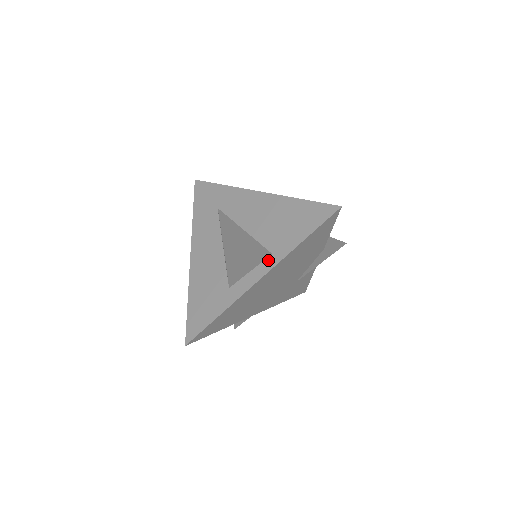
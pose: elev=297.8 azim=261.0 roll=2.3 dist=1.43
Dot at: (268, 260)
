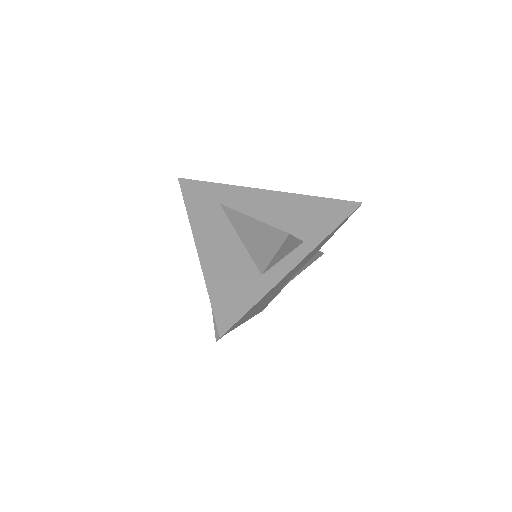
Dot at: (301, 247)
